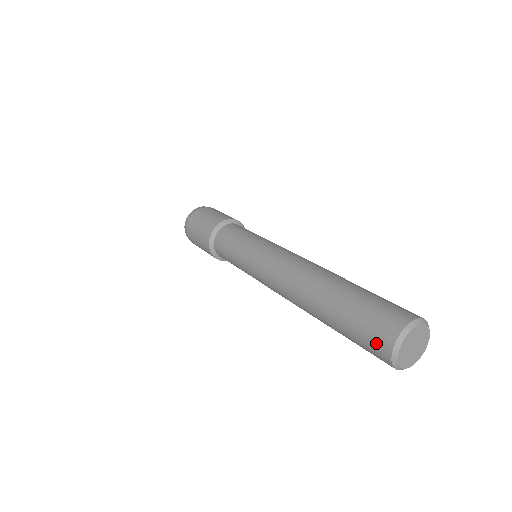
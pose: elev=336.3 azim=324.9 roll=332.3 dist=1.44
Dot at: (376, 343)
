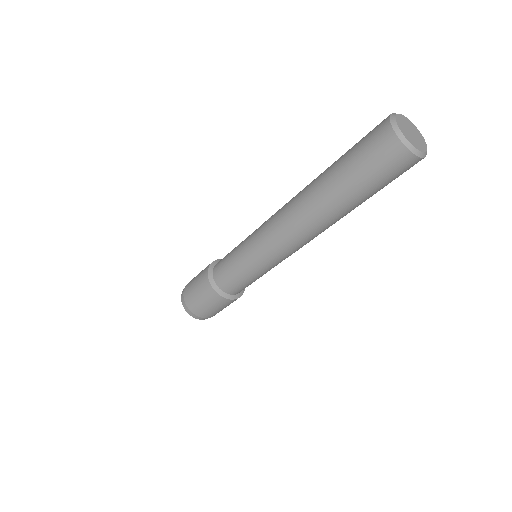
Dot at: (383, 150)
